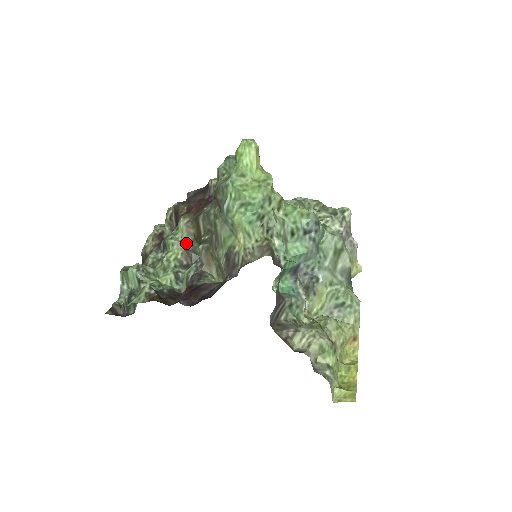
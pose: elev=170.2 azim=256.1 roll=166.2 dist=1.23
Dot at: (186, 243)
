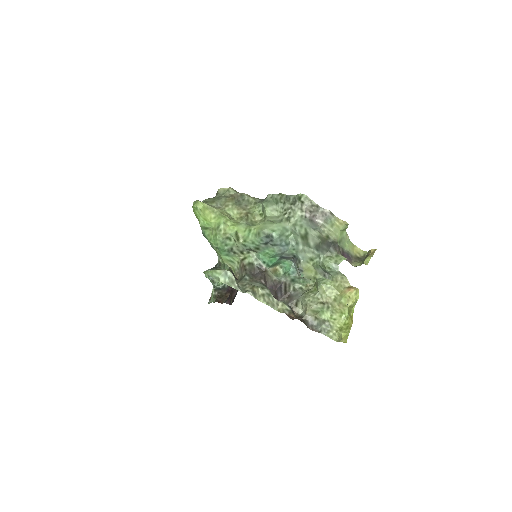
Dot at: occluded
